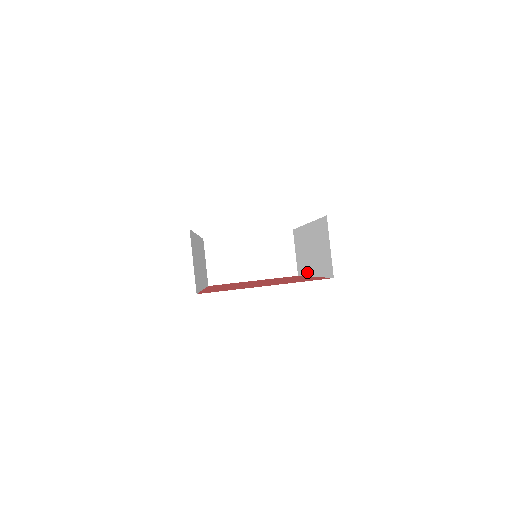
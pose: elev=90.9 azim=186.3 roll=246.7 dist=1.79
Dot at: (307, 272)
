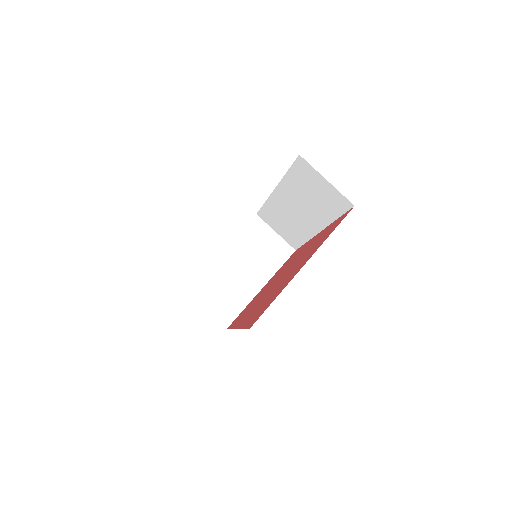
Dot at: (307, 235)
